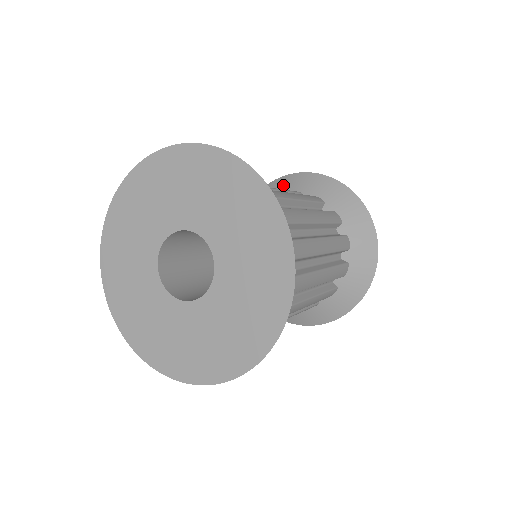
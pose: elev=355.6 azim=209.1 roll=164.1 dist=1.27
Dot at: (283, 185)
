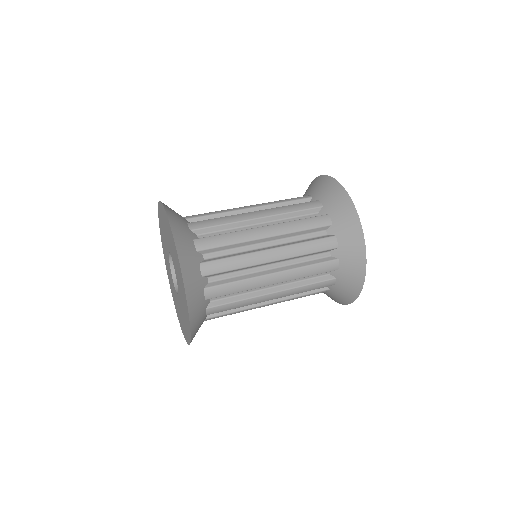
Dot at: (310, 187)
